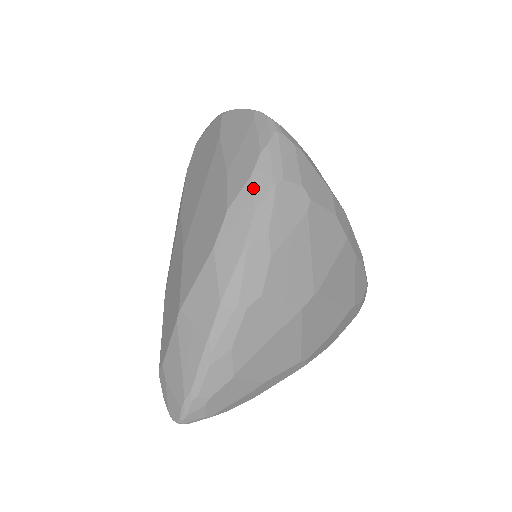
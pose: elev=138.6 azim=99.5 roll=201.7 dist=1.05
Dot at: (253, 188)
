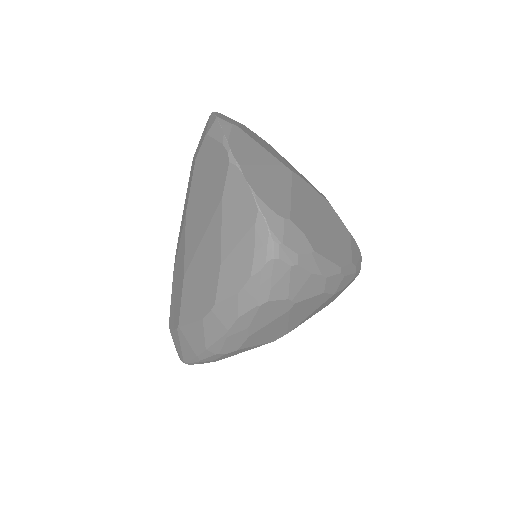
Dot at: (239, 302)
